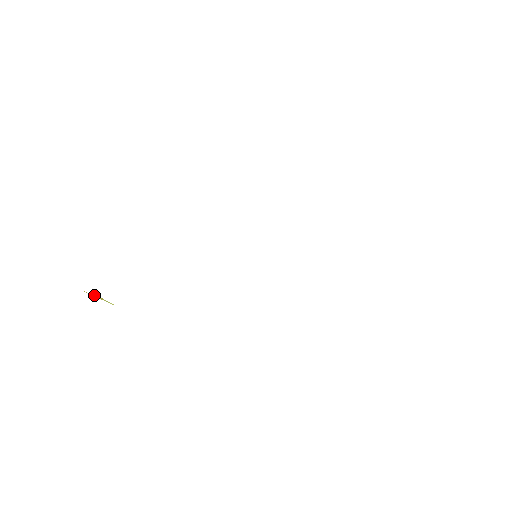
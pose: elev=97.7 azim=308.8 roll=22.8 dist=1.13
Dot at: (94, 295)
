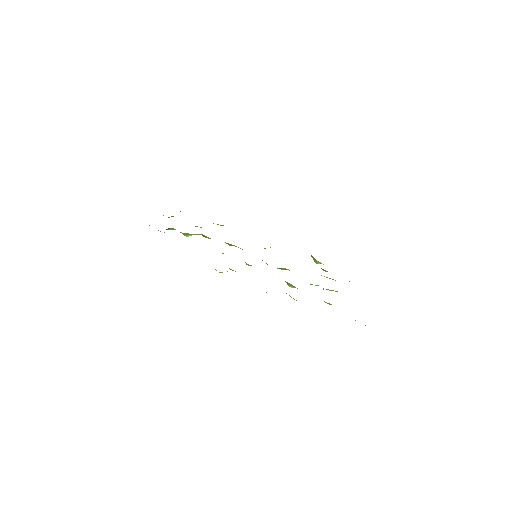
Dot at: occluded
